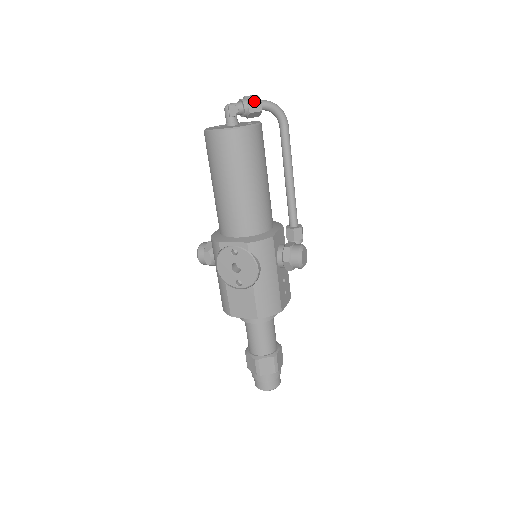
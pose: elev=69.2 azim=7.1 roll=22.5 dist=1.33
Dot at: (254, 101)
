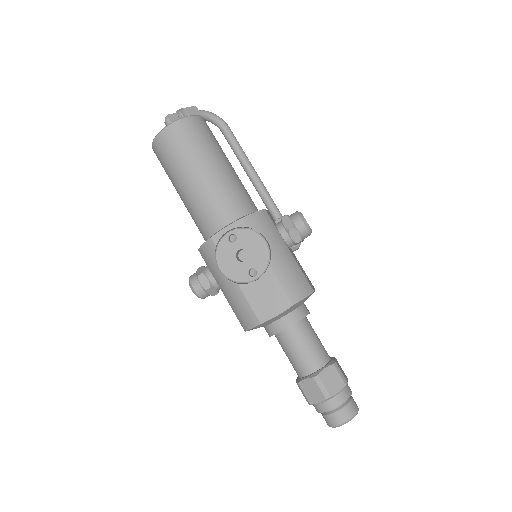
Dot at: (190, 107)
